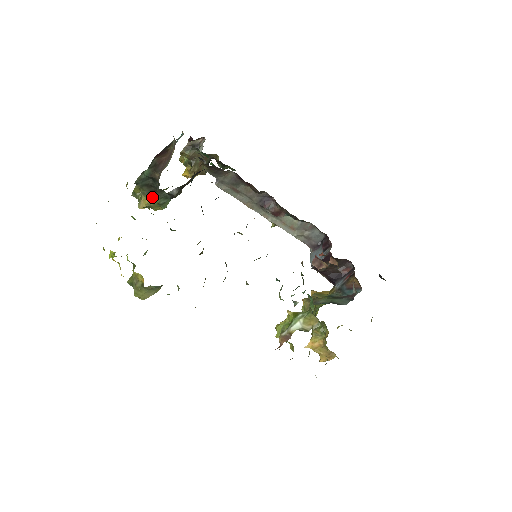
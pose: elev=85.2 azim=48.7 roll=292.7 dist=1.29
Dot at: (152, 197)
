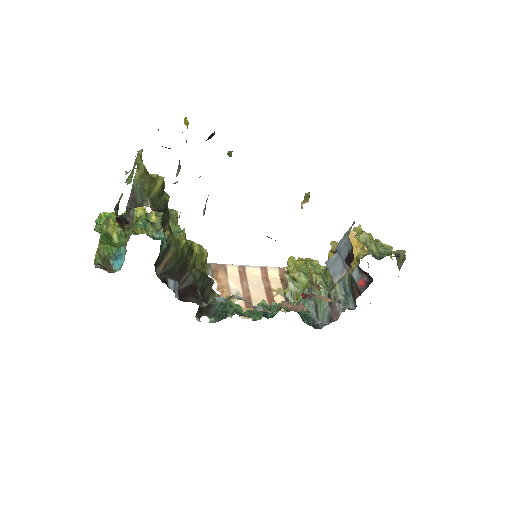
Dot at: occluded
